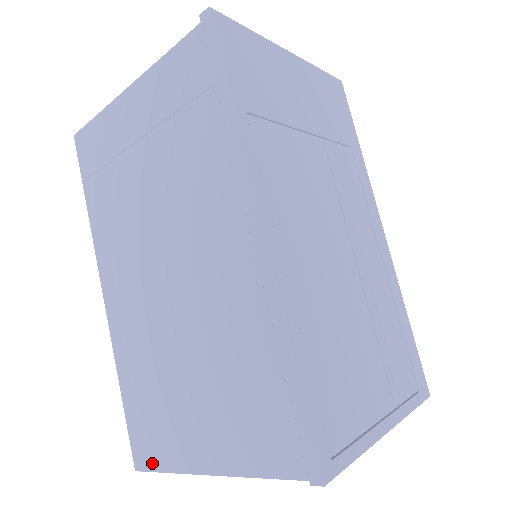
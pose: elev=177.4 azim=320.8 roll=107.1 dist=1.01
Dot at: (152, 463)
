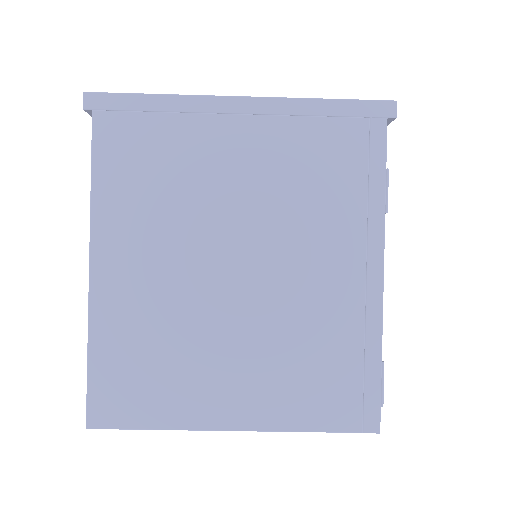
Dot at: (91, 379)
